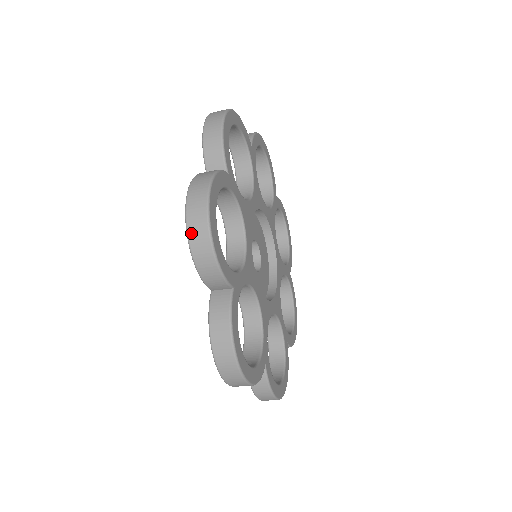
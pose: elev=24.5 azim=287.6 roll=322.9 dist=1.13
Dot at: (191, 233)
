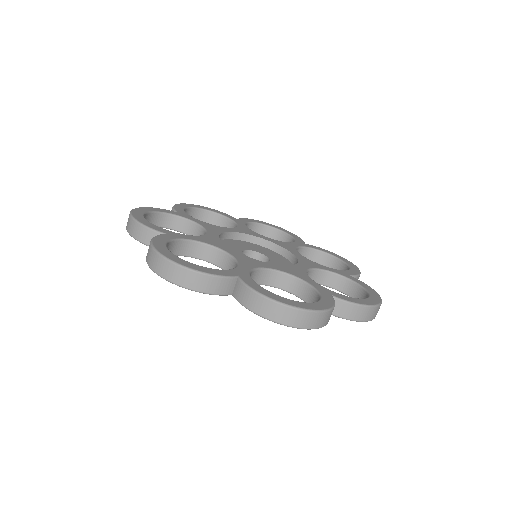
Dot at: (127, 226)
